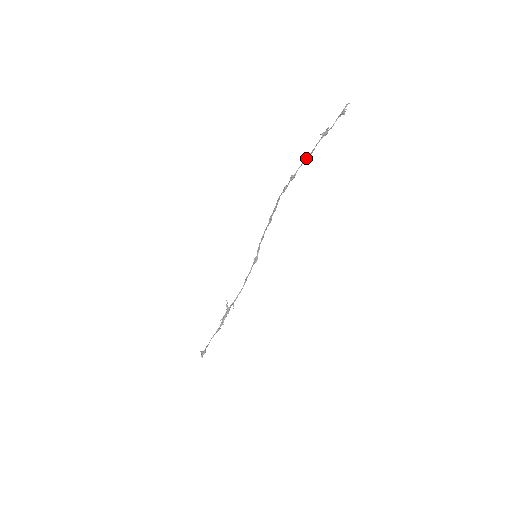
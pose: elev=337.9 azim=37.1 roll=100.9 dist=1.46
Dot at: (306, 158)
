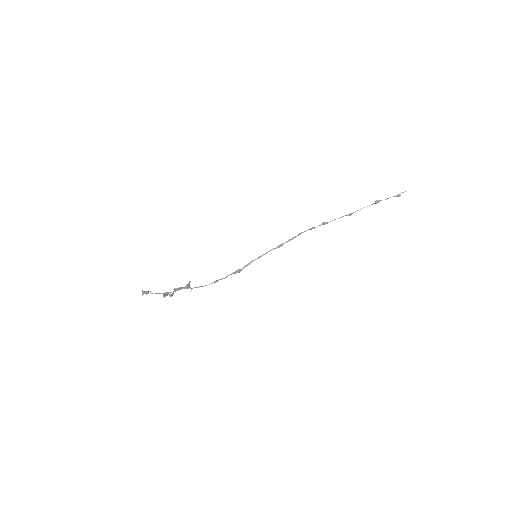
Dot at: occluded
